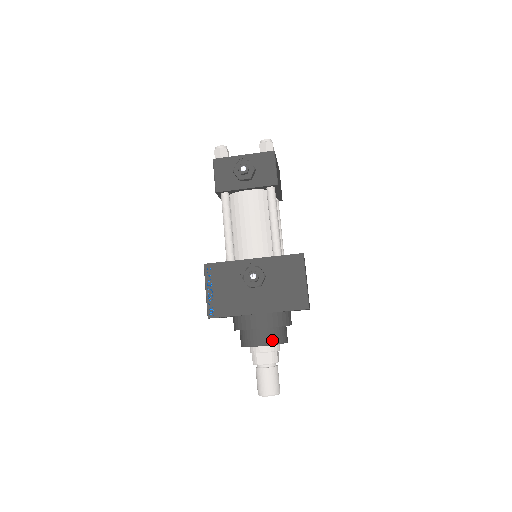
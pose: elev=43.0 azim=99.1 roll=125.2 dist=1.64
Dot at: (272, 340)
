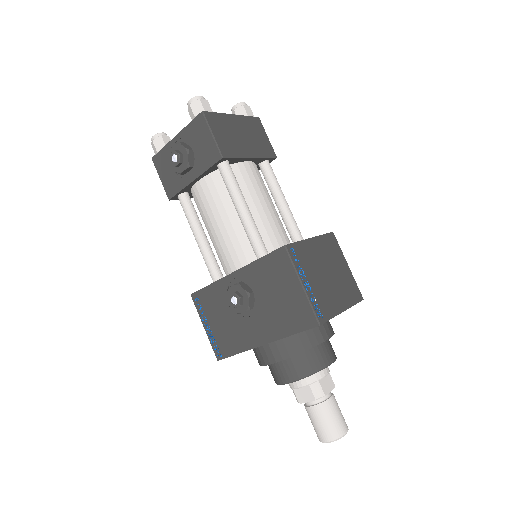
Dot at: (298, 373)
